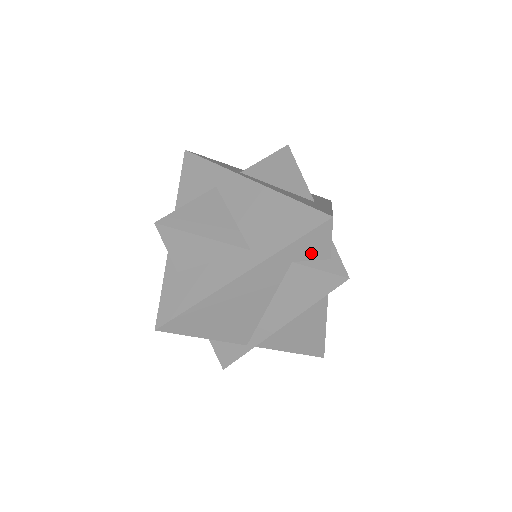
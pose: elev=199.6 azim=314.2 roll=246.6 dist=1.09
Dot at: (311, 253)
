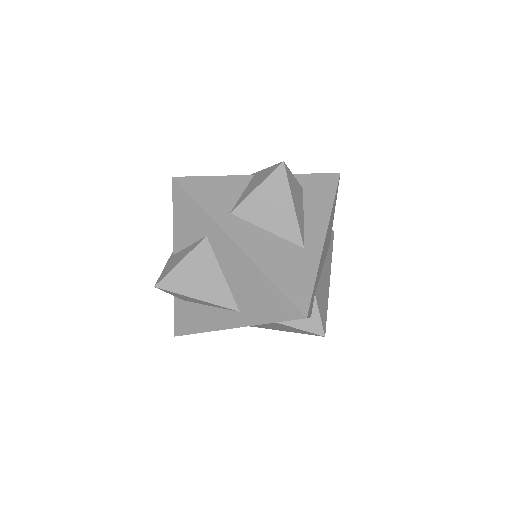
Dot at: (292, 320)
